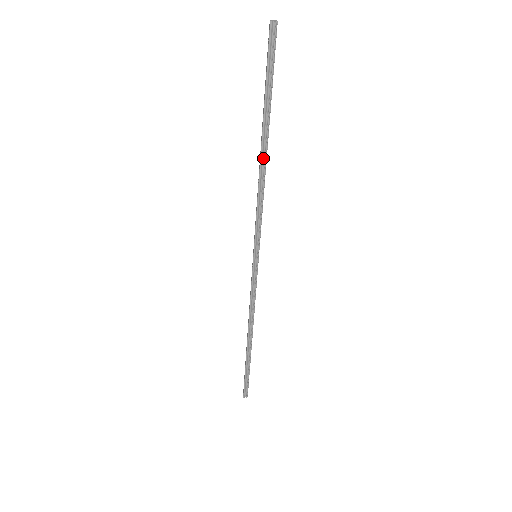
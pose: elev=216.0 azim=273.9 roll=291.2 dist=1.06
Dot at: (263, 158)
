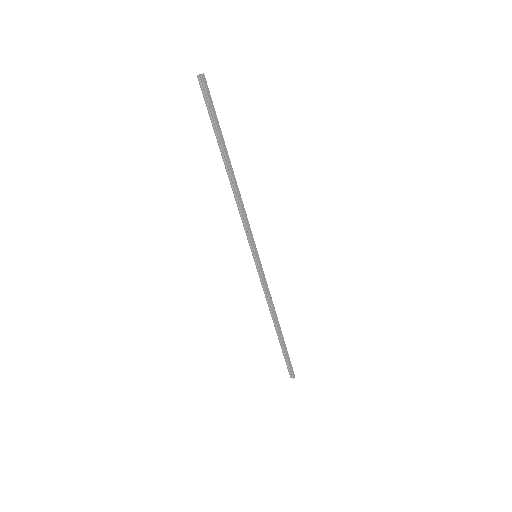
Dot at: (231, 177)
